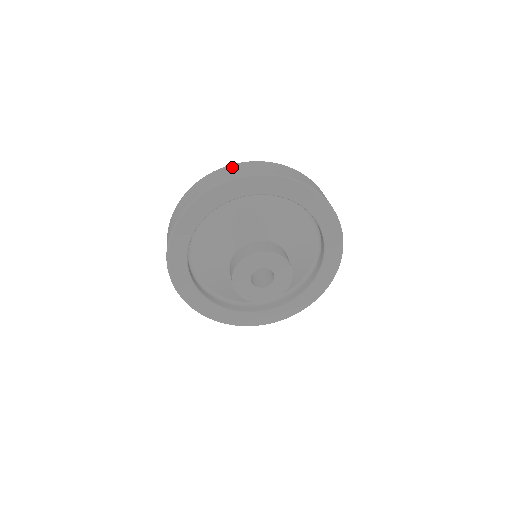
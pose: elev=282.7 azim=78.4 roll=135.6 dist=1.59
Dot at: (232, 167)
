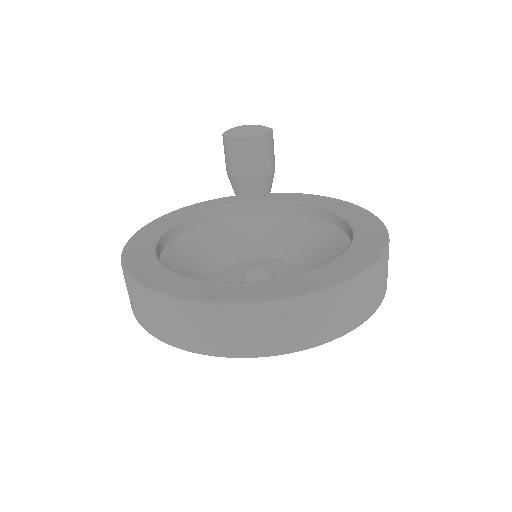
Dot at: (241, 319)
